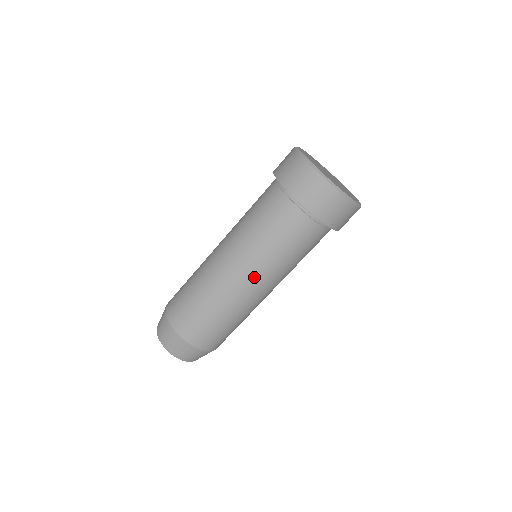
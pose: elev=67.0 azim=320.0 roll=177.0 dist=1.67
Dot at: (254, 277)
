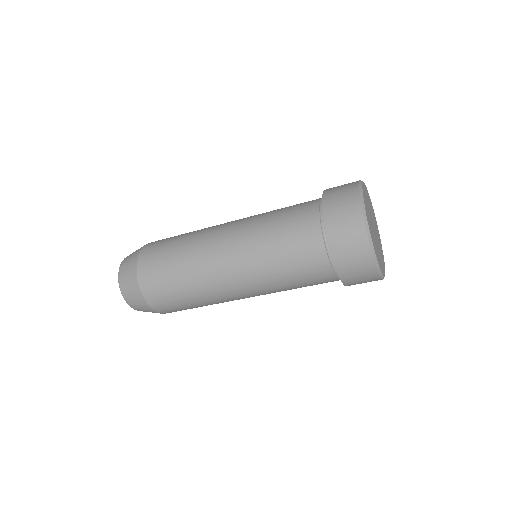
Dot at: occluded
